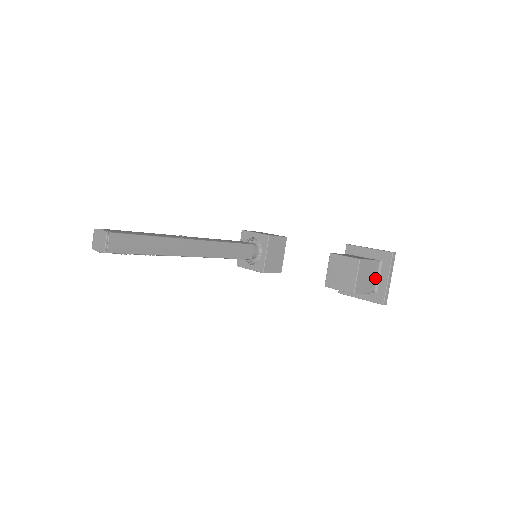
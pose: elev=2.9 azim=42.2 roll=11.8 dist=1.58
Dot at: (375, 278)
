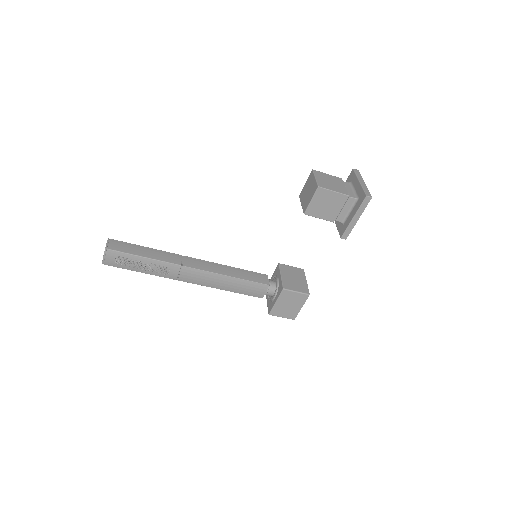
Dot at: (350, 191)
